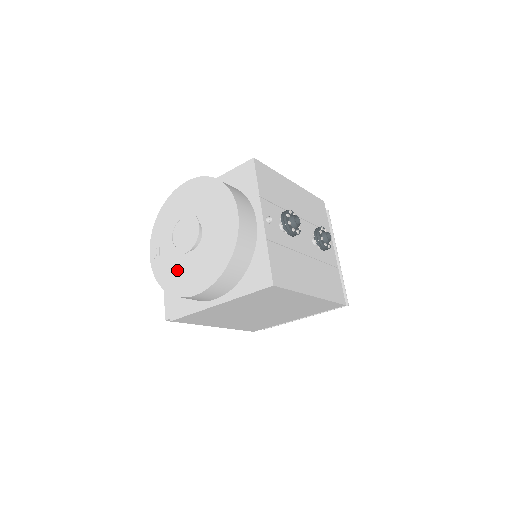
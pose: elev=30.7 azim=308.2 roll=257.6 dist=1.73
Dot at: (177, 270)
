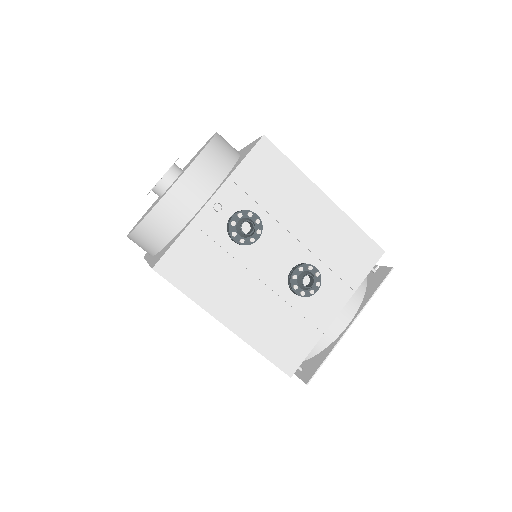
Dot at: occluded
